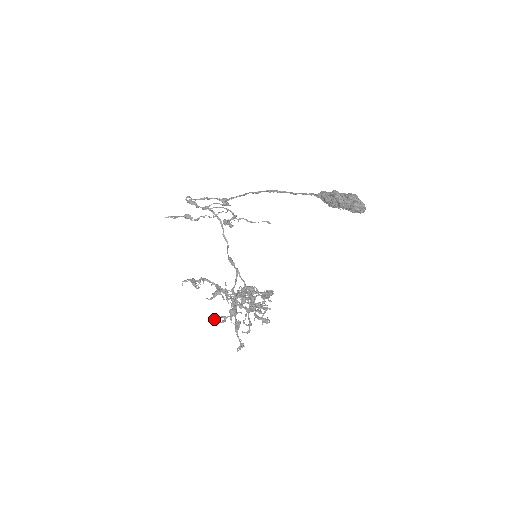
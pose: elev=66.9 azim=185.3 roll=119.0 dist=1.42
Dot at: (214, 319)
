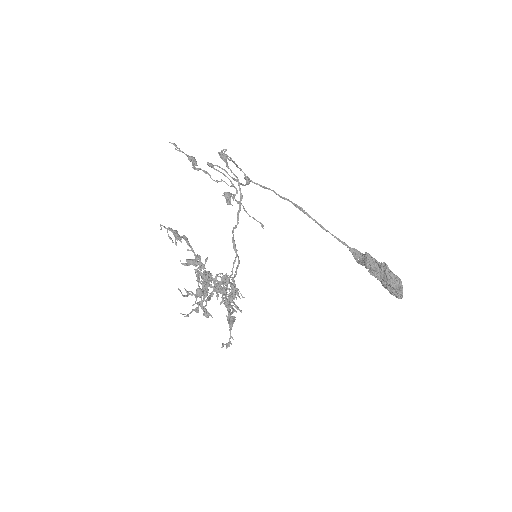
Dot at: occluded
